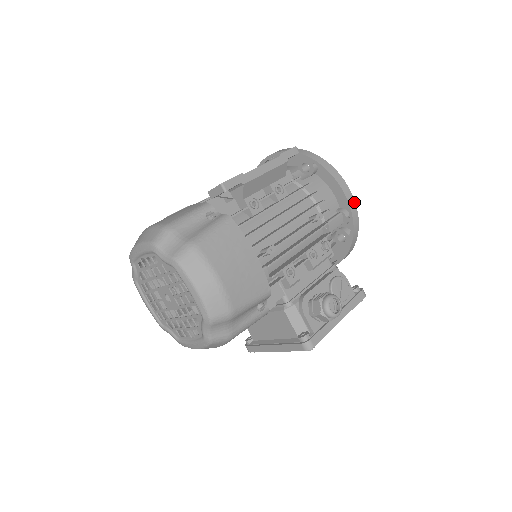
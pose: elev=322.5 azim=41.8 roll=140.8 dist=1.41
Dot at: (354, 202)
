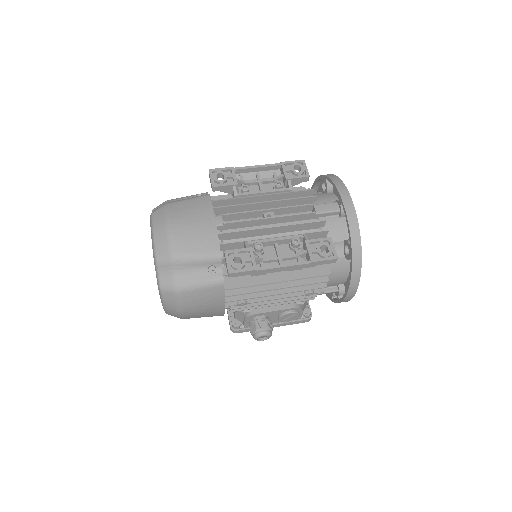
Dot at: occluded
